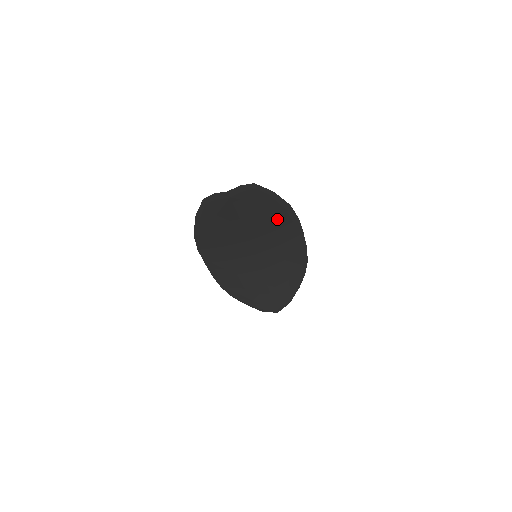
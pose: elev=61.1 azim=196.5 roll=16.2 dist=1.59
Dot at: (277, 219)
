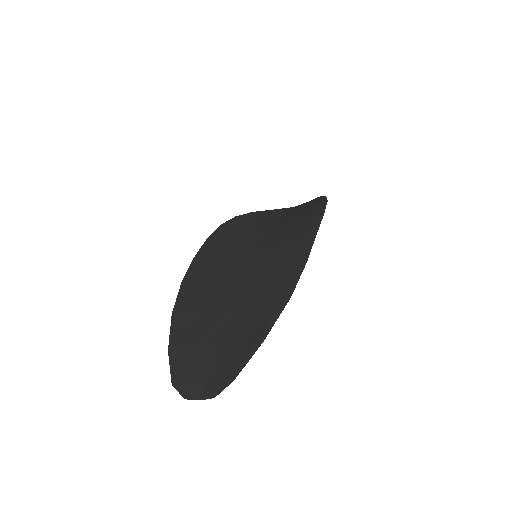
Dot at: (275, 290)
